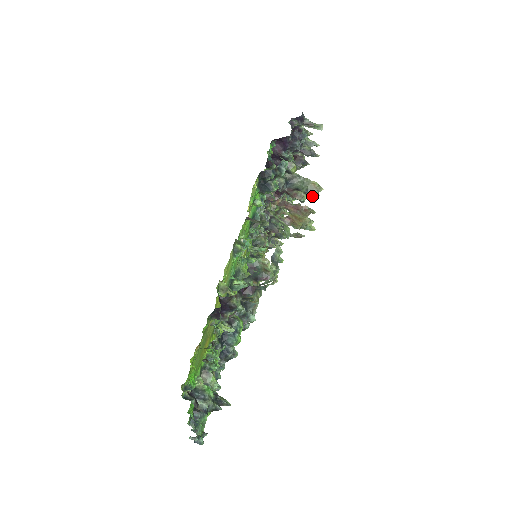
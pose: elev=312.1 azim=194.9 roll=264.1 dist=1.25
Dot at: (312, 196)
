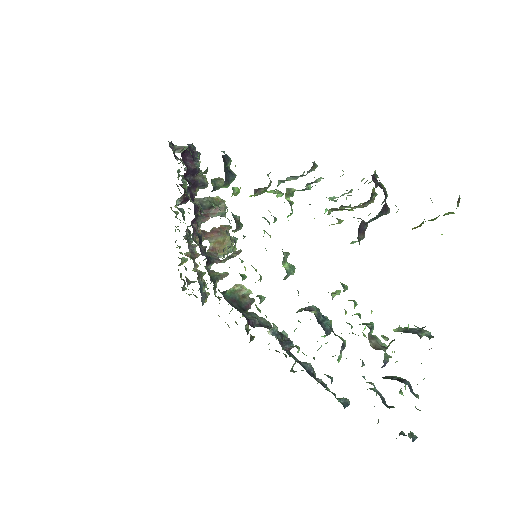
Dot at: occluded
